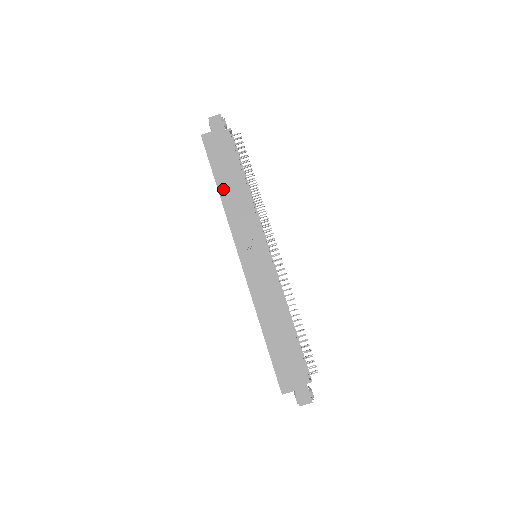
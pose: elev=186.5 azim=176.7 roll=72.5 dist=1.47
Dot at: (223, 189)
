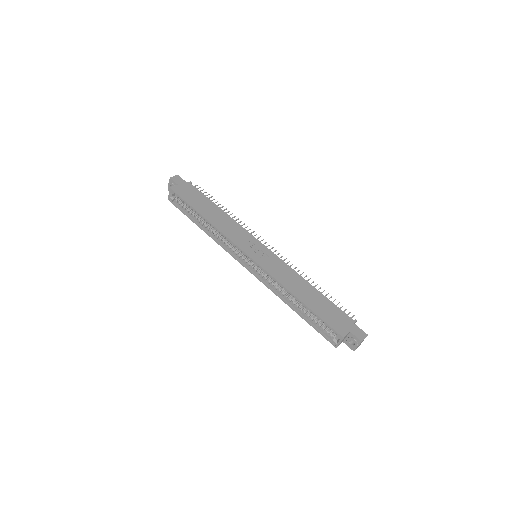
Dot at: (207, 216)
